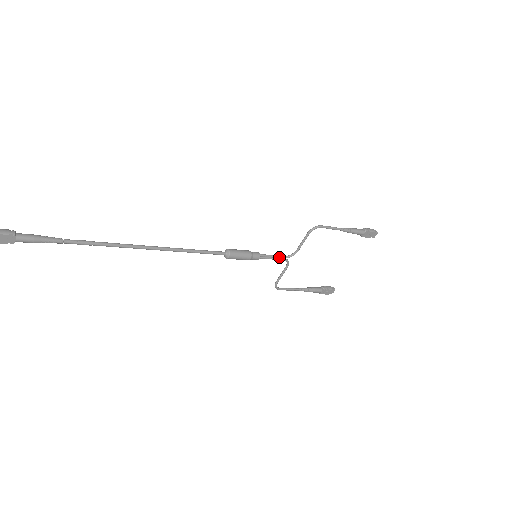
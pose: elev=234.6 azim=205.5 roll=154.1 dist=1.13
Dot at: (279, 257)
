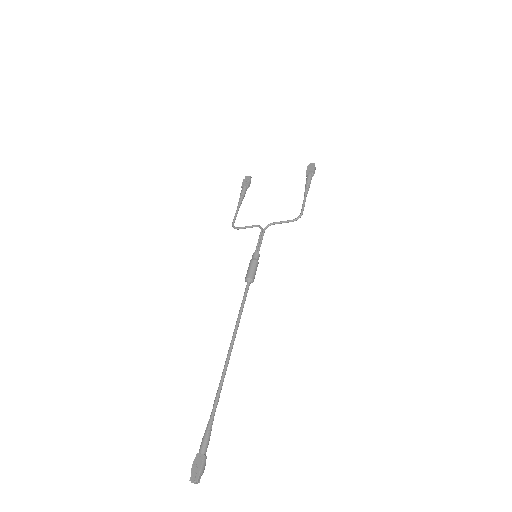
Dot at: occluded
